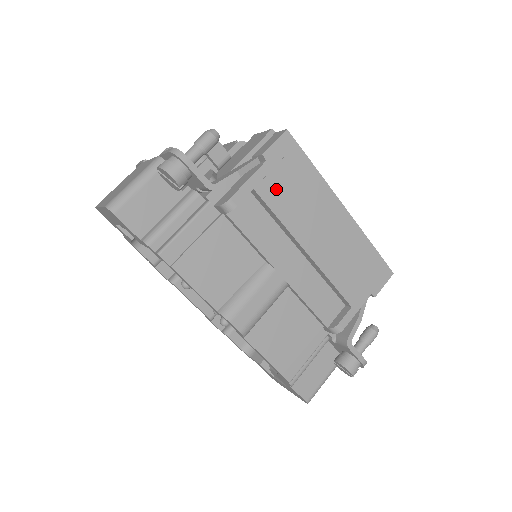
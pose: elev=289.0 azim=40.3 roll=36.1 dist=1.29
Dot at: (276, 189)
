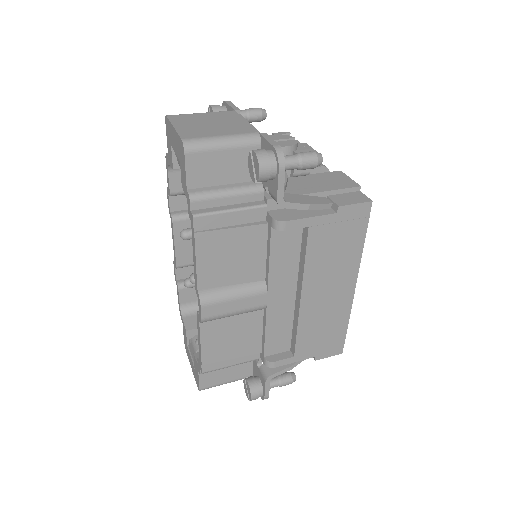
Dot at: (324, 239)
